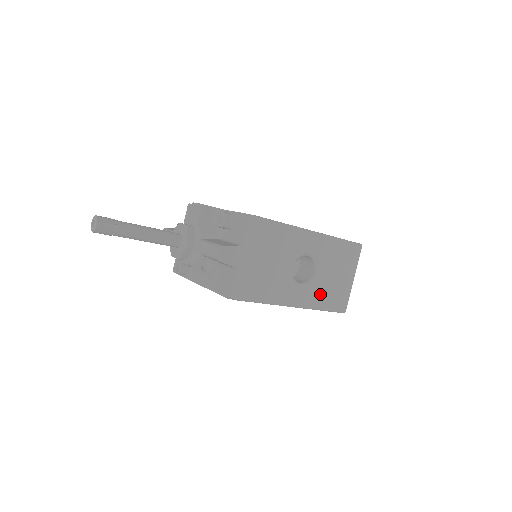
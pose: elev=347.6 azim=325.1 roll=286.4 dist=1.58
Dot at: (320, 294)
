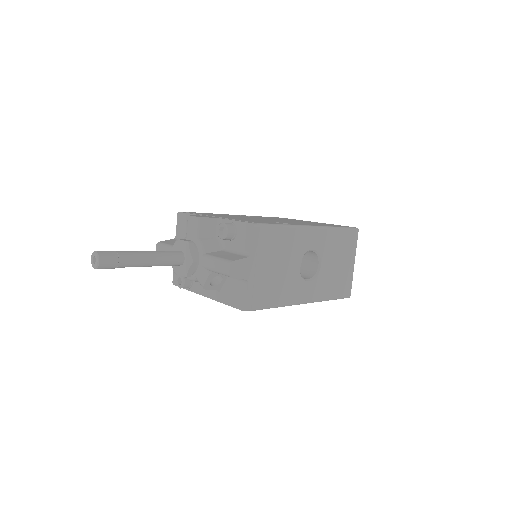
Dot at: (326, 285)
